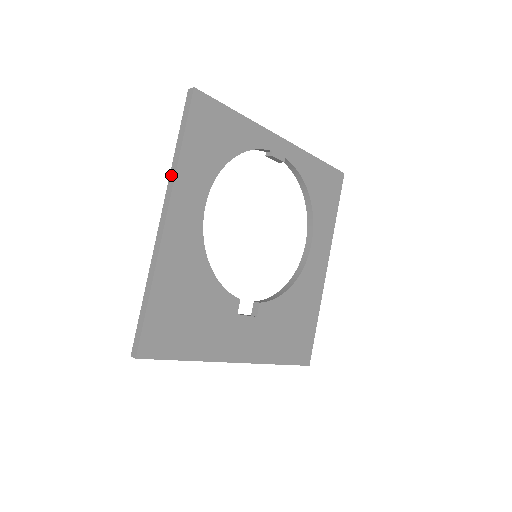
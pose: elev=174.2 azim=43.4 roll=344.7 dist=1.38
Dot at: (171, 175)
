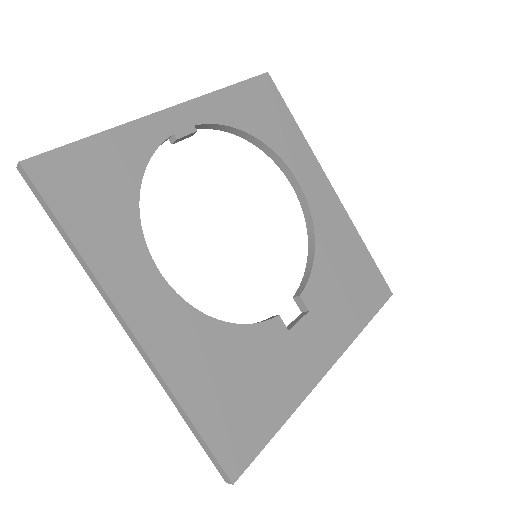
Dot at: (92, 281)
